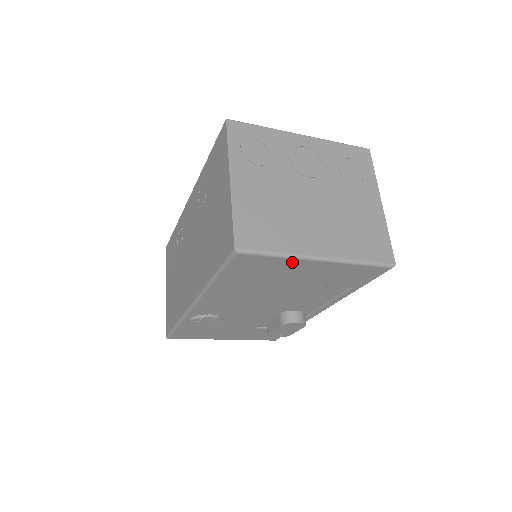
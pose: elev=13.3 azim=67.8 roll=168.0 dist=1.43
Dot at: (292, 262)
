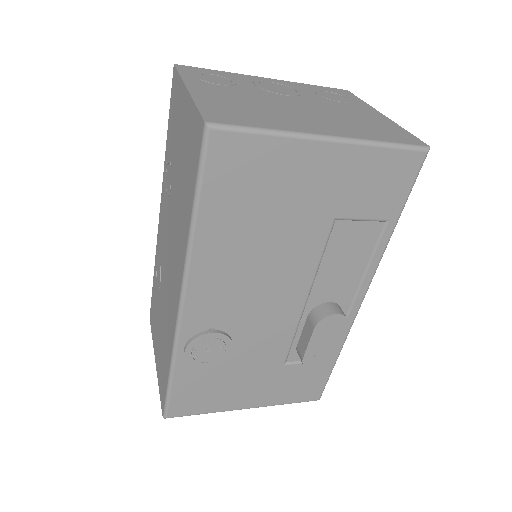
Dot at: (291, 149)
